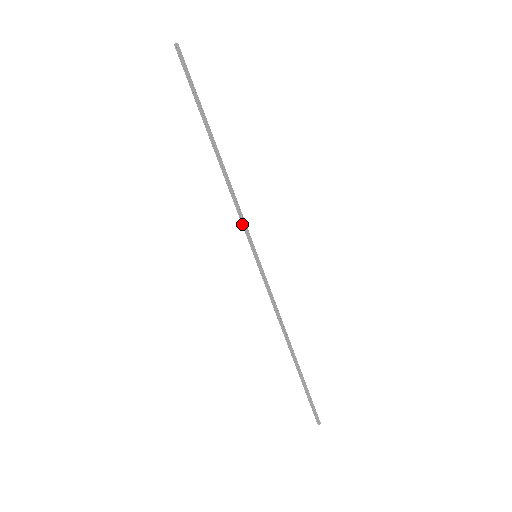
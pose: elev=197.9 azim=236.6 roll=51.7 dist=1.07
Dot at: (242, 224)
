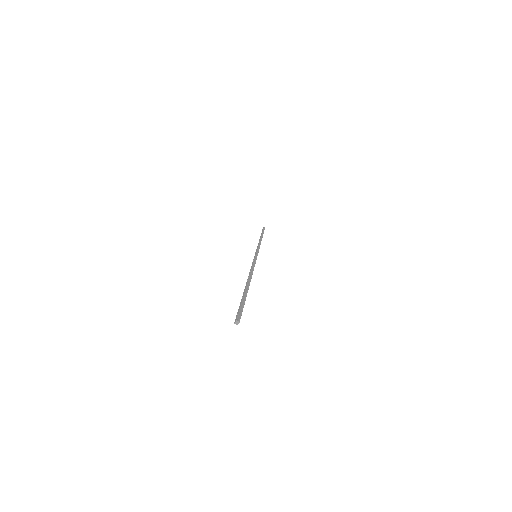
Dot at: occluded
